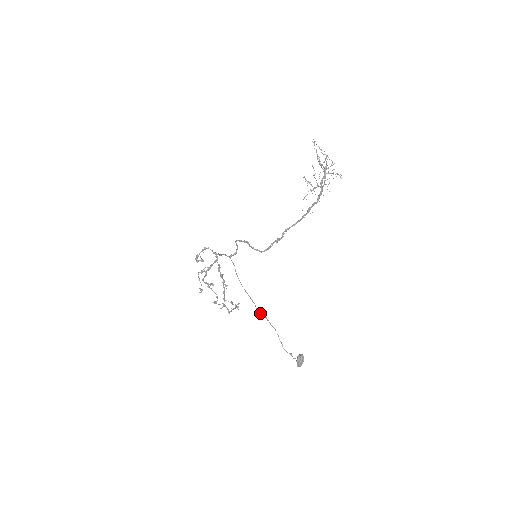
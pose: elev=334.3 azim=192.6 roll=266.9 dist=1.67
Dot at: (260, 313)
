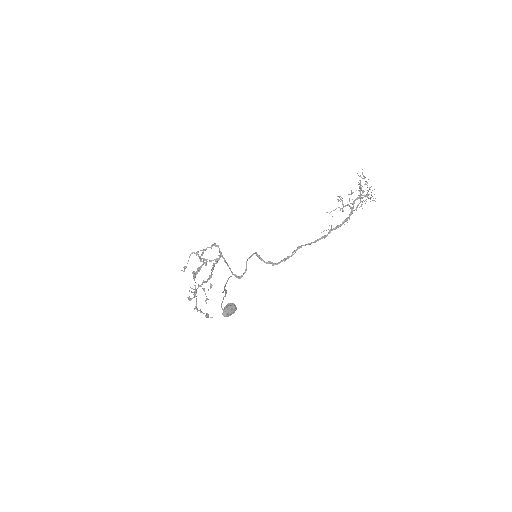
Dot at: occluded
